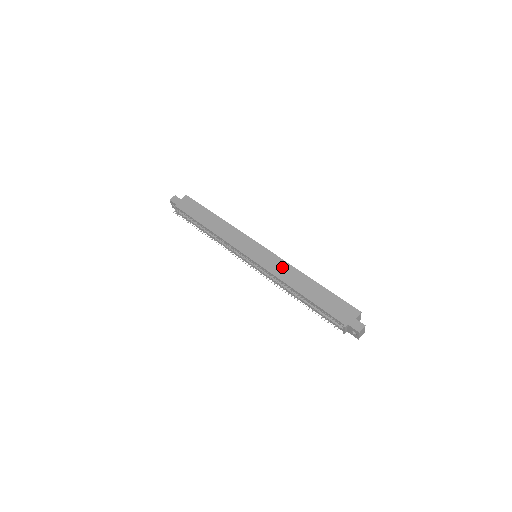
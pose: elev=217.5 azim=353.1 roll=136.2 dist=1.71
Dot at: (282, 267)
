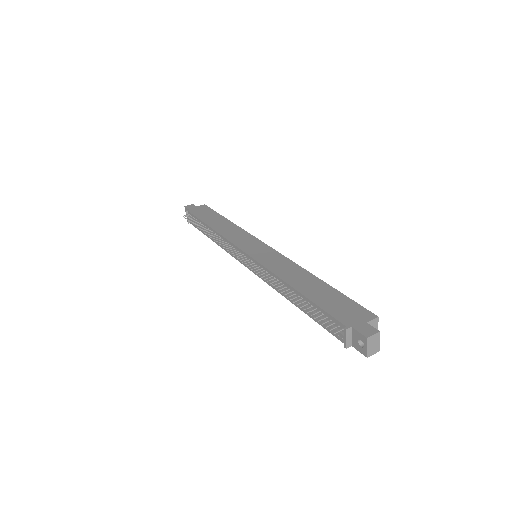
Dot at: (282, 263)
